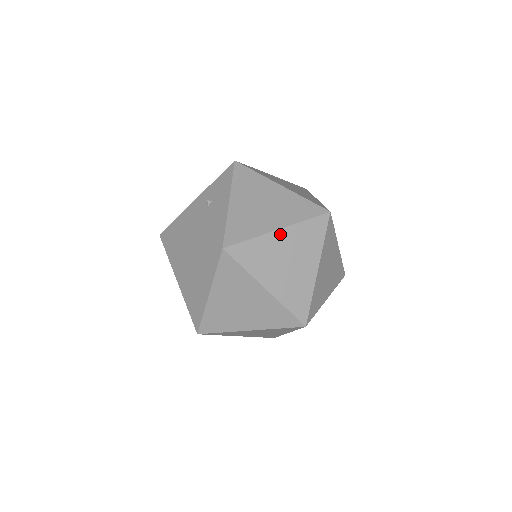
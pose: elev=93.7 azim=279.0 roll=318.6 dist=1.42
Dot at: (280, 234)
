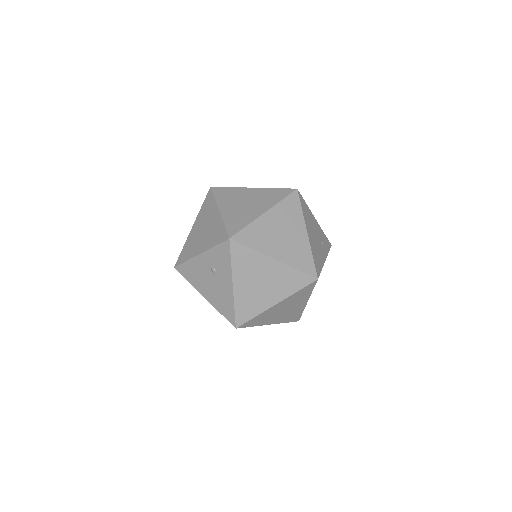
Dot at: (277, 305)
